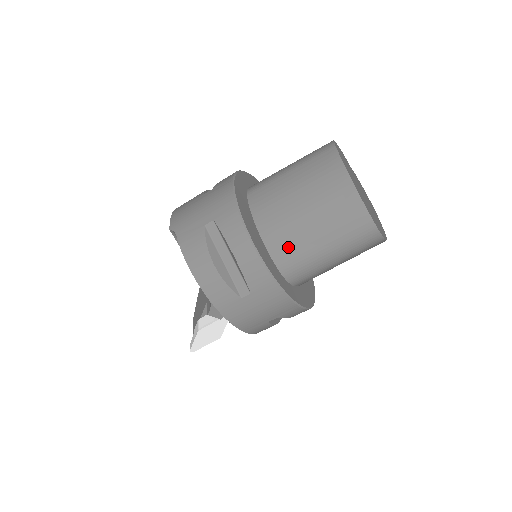
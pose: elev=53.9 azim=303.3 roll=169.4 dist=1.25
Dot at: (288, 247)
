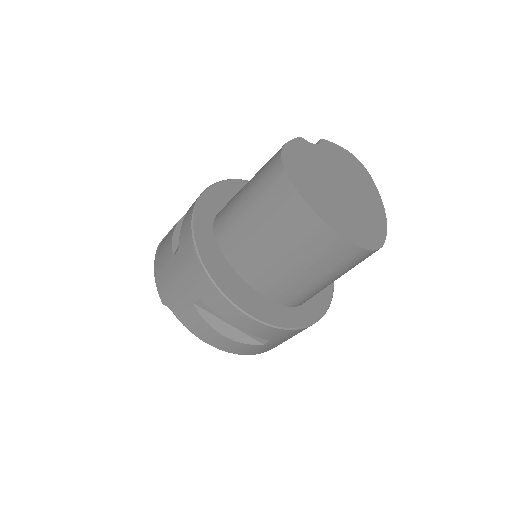
Dot at: (285, 290)
